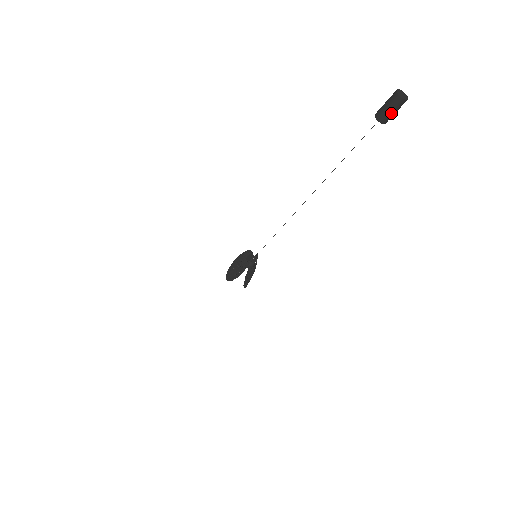
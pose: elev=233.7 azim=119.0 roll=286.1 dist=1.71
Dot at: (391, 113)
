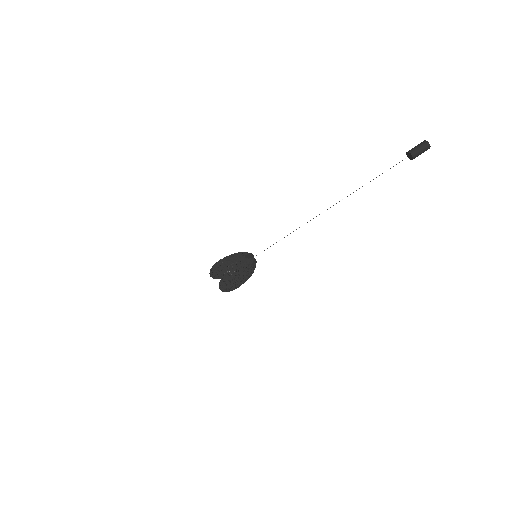
Dot at: (420, 153)
